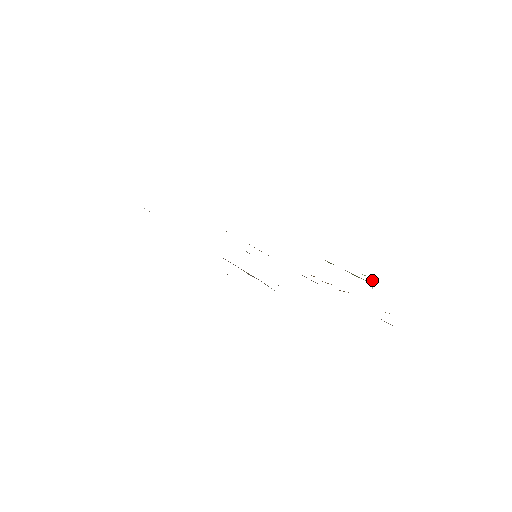
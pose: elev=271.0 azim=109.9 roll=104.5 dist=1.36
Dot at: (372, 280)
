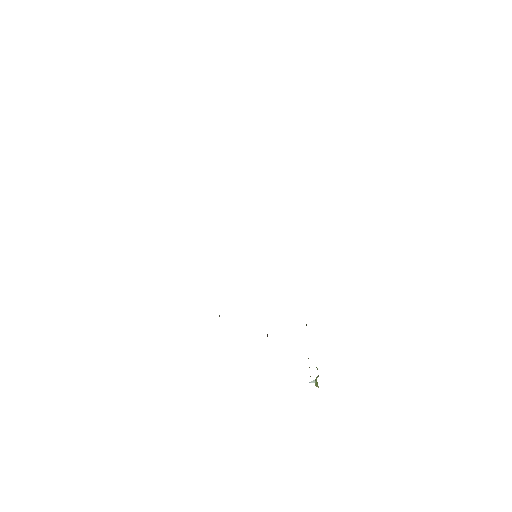
Dot at: occluded
